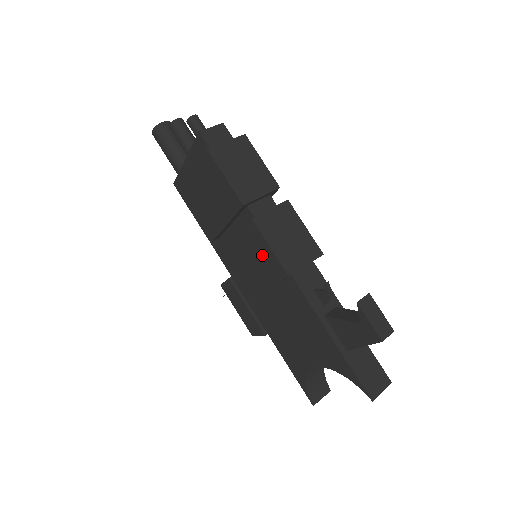
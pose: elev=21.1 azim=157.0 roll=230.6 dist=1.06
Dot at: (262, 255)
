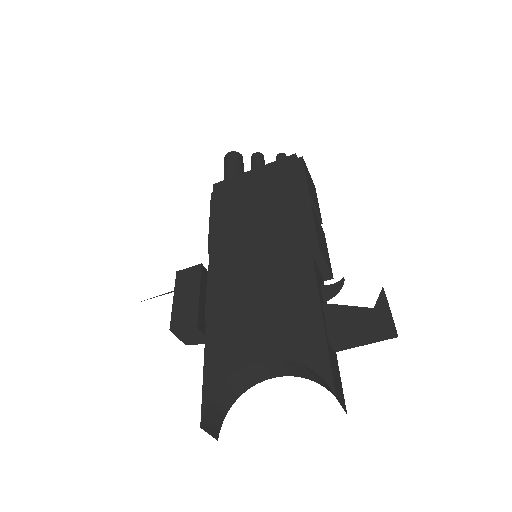
Dot at: (296, 230)
